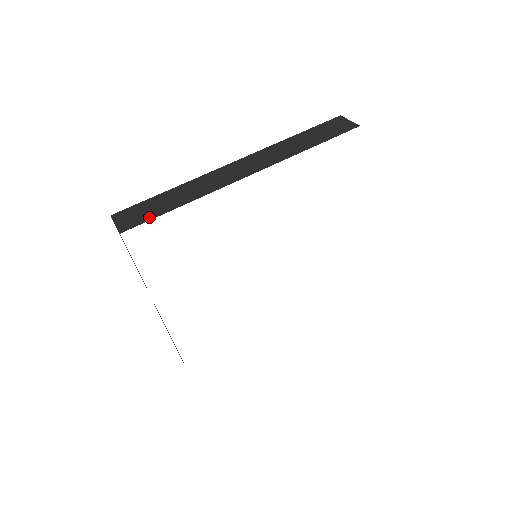
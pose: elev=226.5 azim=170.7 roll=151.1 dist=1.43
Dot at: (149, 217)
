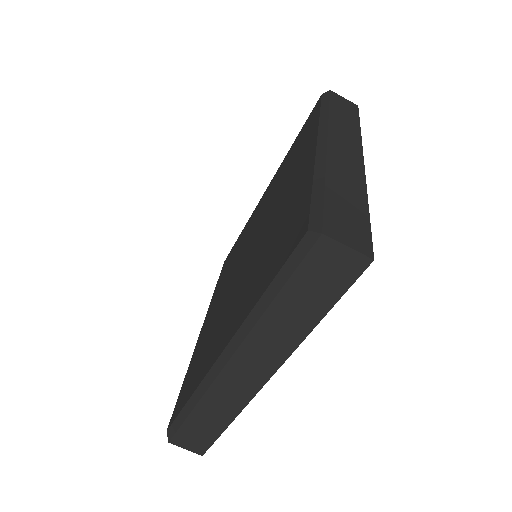
Dot at: (365, 227)
